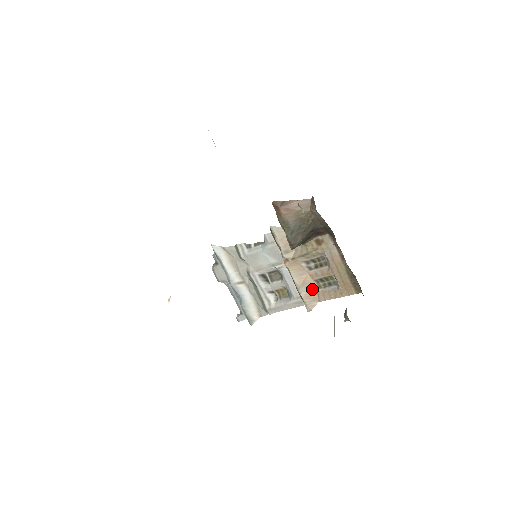
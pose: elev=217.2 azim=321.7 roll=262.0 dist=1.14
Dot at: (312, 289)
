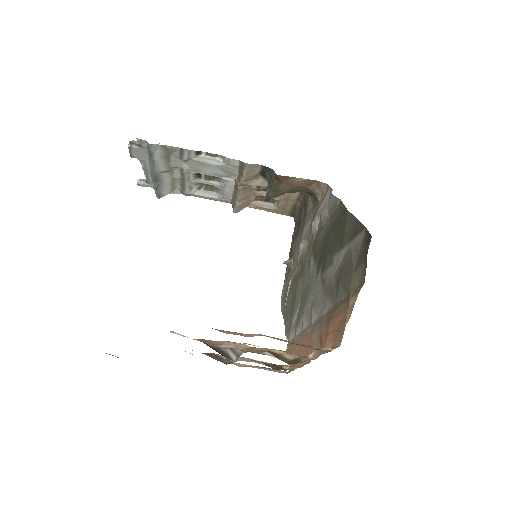
Dot at: (248, 200)
